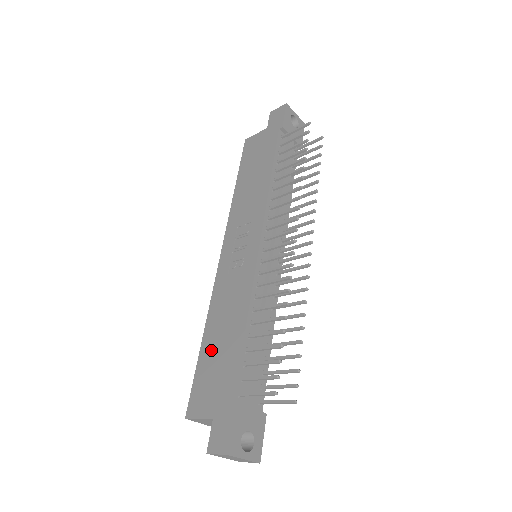
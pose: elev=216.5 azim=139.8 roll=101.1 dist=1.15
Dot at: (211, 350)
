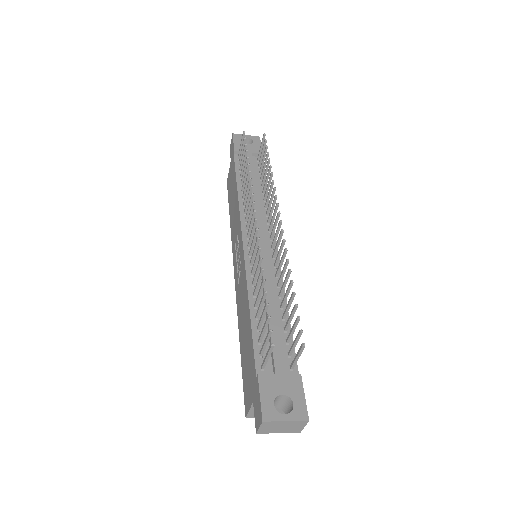
Dot at: (243, 349)
